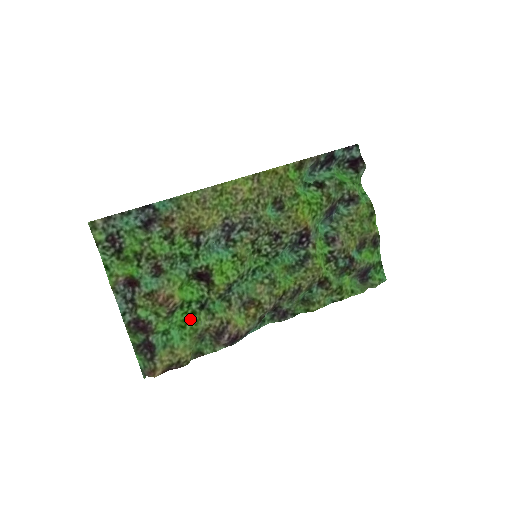
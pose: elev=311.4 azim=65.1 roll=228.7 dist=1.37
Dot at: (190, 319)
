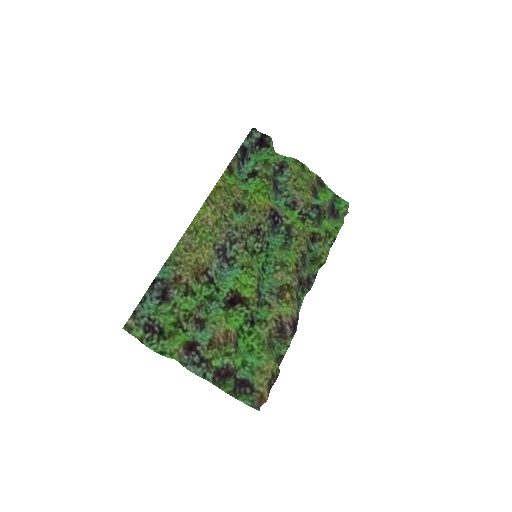
Dot at: (251, 340)
